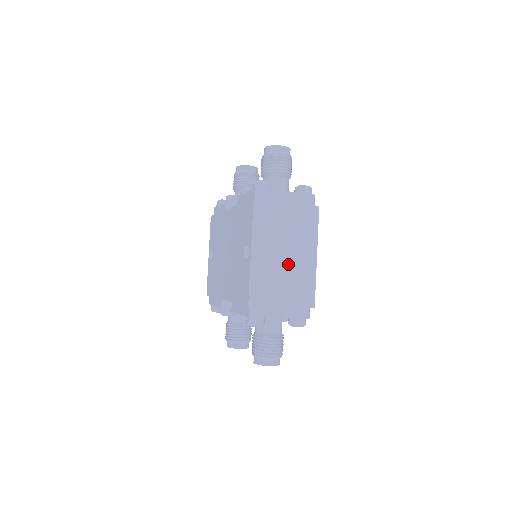
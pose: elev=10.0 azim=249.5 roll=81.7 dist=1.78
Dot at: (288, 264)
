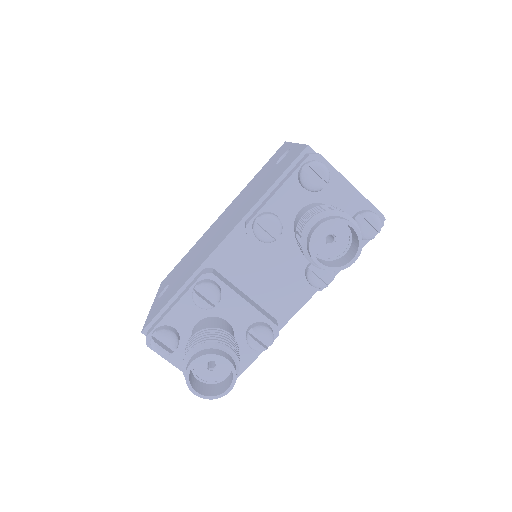
Dot at: occluded
